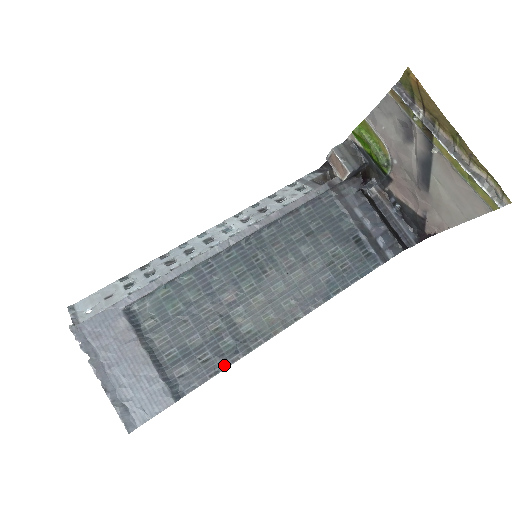
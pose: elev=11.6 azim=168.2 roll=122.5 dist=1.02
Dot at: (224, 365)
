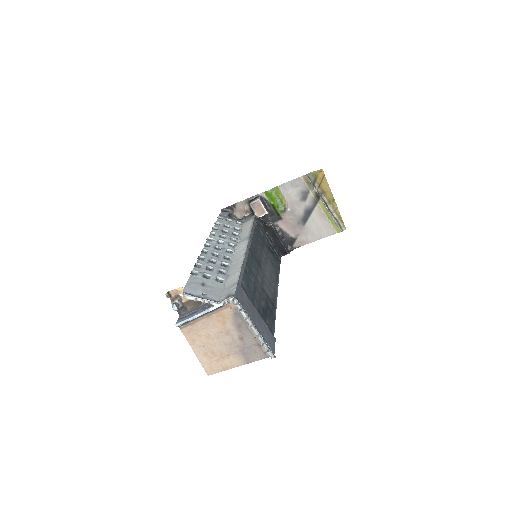
Dot at: (274, 317)
